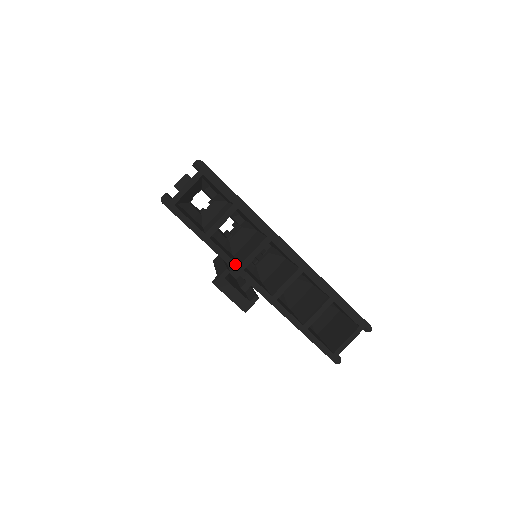
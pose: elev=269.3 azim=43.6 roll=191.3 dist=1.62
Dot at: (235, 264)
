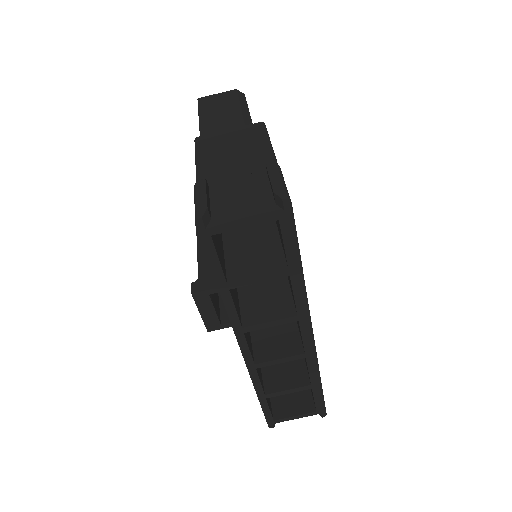
Dot at: (239, 324)
